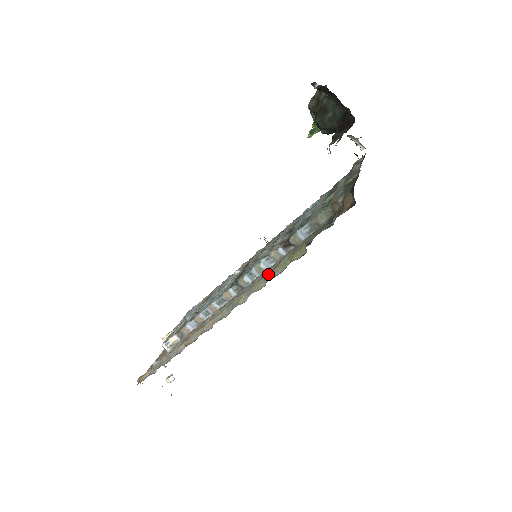
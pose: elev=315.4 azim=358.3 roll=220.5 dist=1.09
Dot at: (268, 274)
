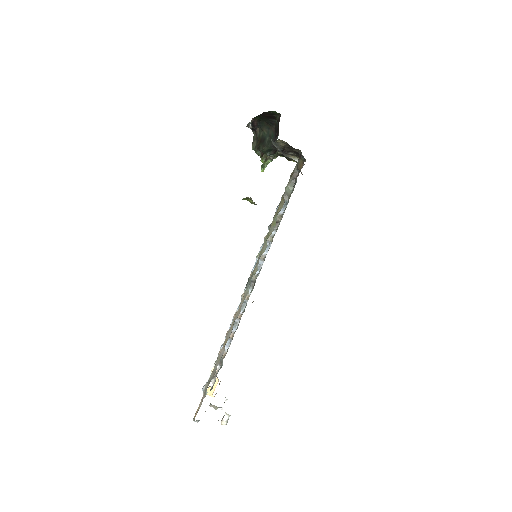
Dot at: (266, 237)
